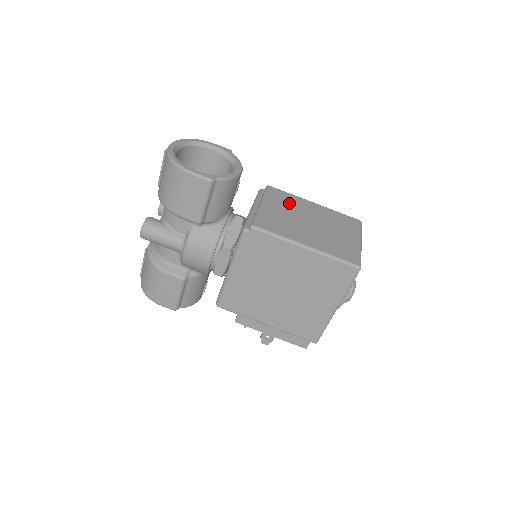
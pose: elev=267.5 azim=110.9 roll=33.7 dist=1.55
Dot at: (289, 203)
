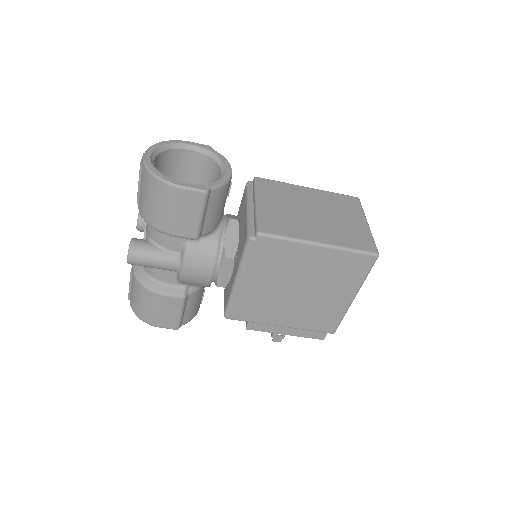
Dot at: (284, 194)
